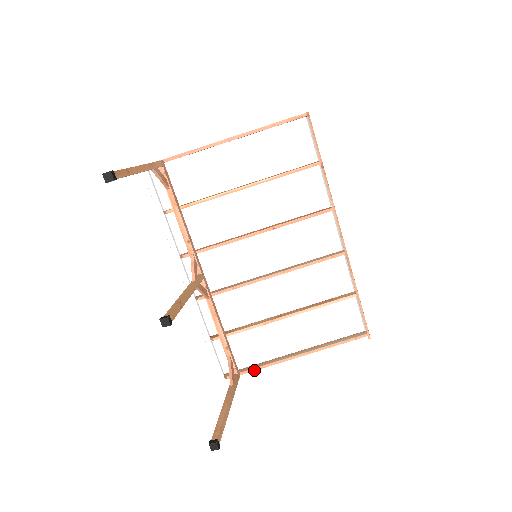
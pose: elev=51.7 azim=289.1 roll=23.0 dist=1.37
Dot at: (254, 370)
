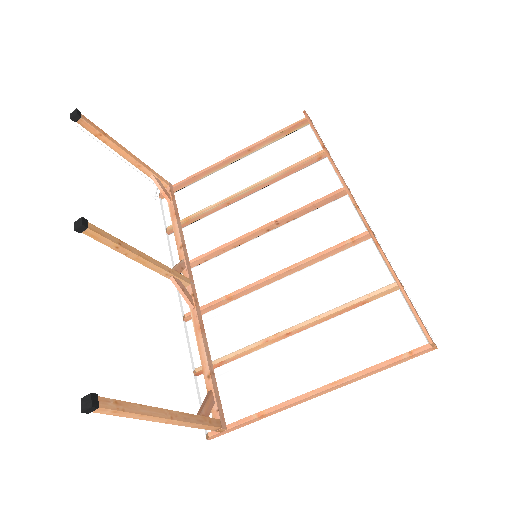
Dot at: (248, 420)
